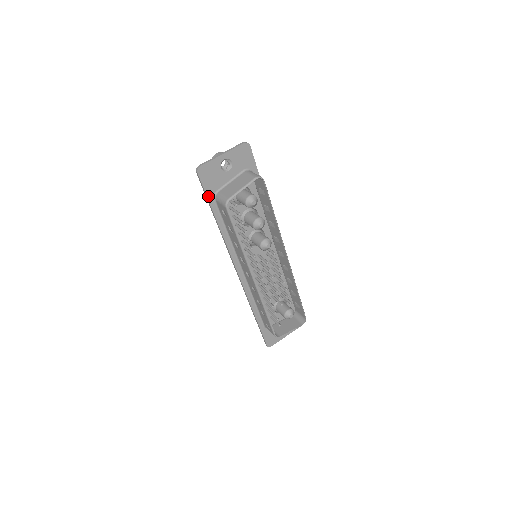
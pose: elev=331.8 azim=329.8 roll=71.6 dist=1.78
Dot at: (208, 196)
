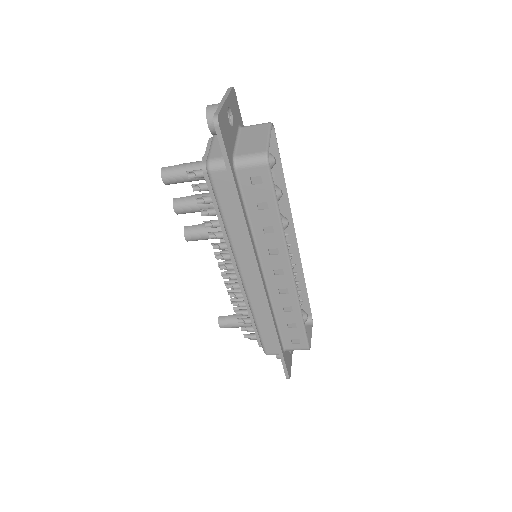
Dot at: (230, 163)
